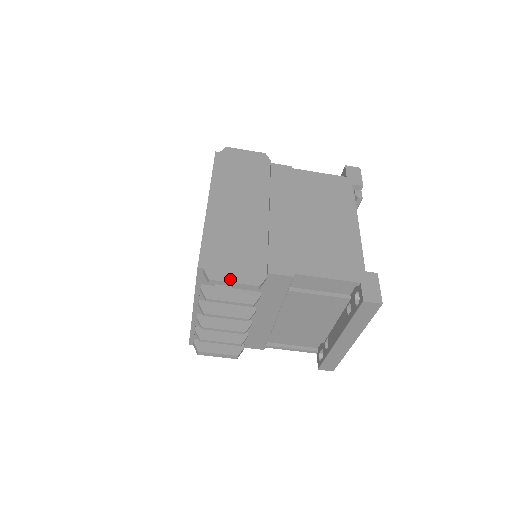
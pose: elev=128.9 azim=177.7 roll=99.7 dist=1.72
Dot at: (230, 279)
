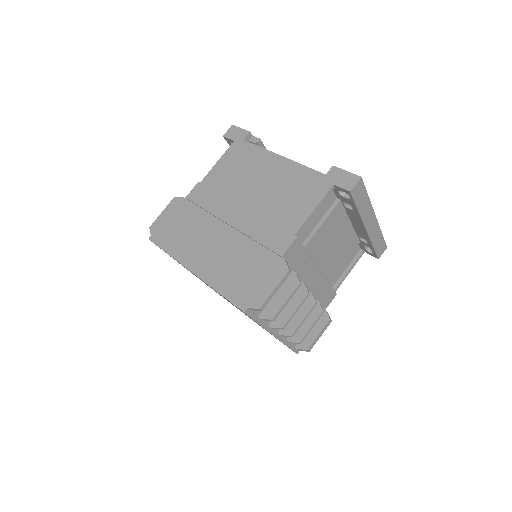
Dot at: (269, 291)
